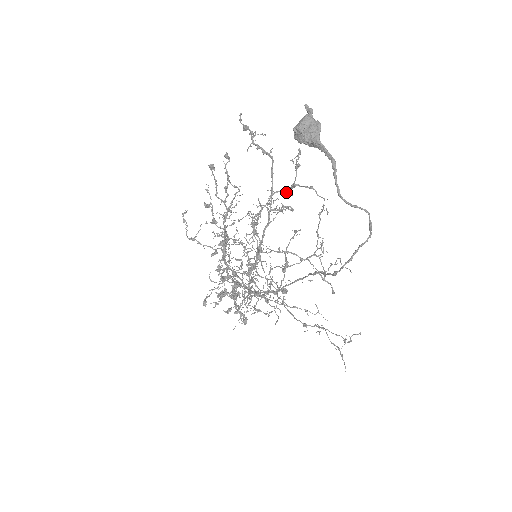
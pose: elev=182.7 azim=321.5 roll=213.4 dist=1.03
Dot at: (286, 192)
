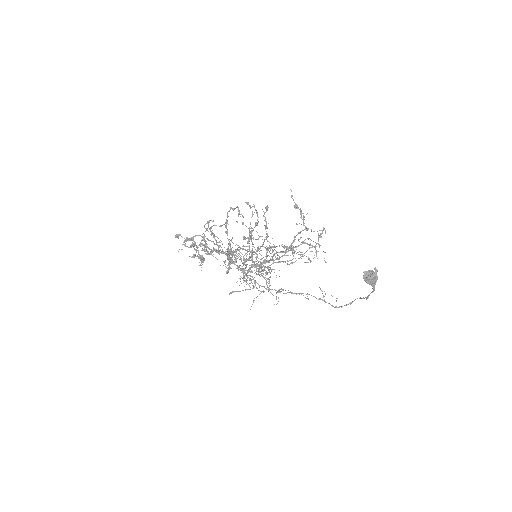
Dot at: occluded
